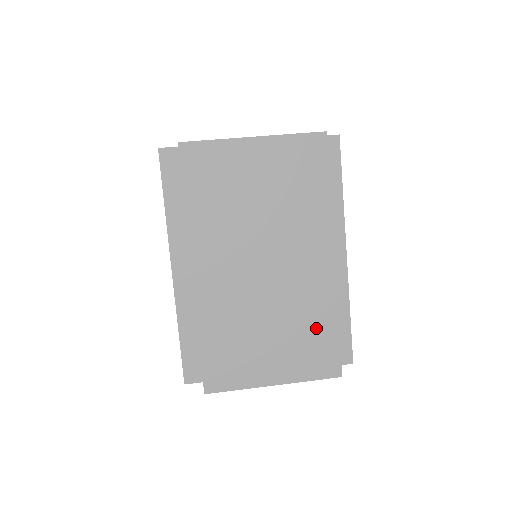
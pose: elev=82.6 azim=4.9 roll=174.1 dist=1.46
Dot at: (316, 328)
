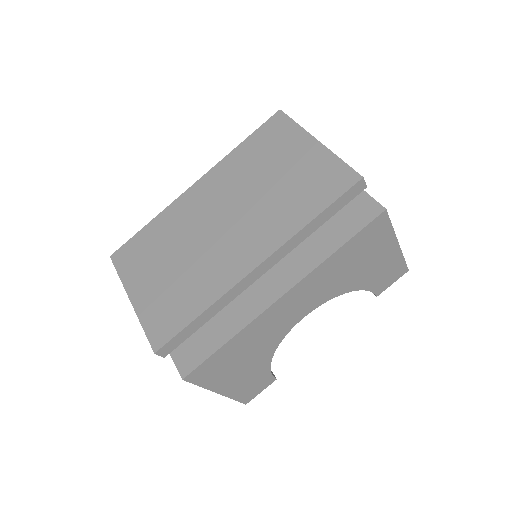
Dot at: (189, 297)
